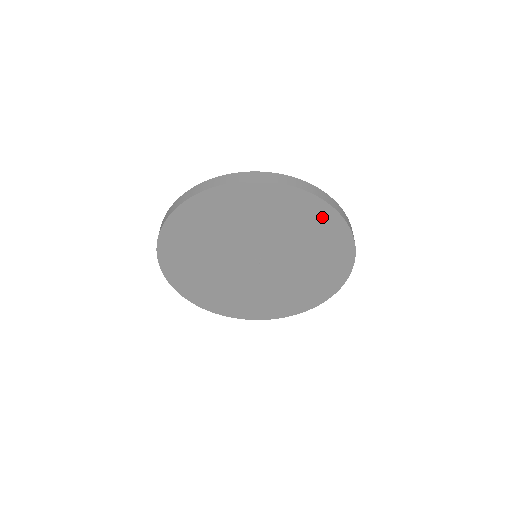
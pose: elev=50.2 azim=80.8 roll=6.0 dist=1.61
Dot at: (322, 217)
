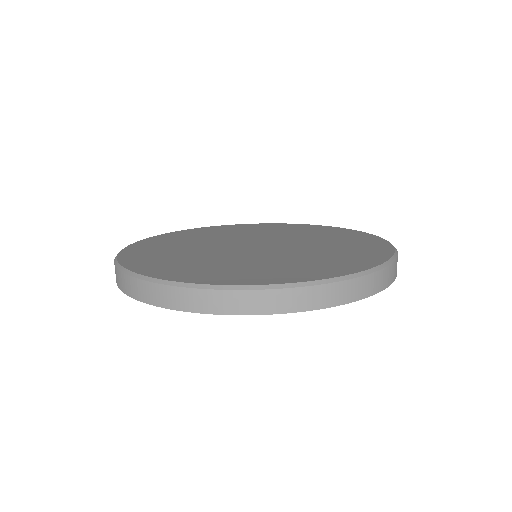
Dot at: occluded
